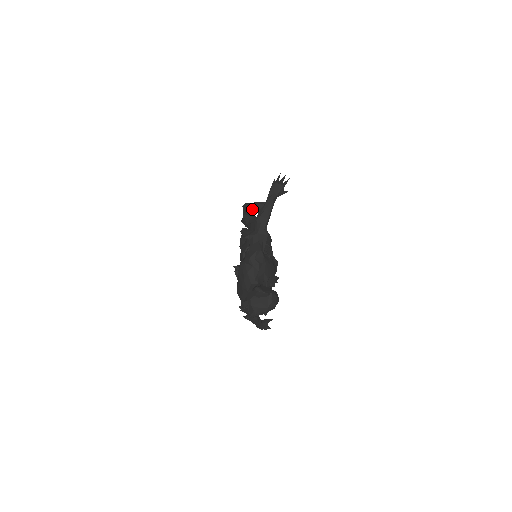
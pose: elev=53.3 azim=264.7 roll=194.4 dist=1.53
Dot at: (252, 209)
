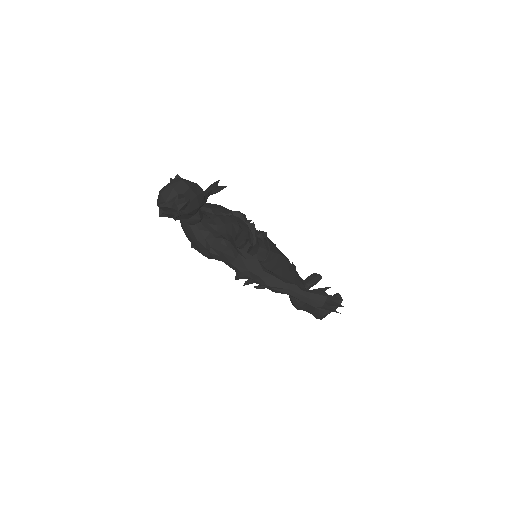
Dot at: occluded
